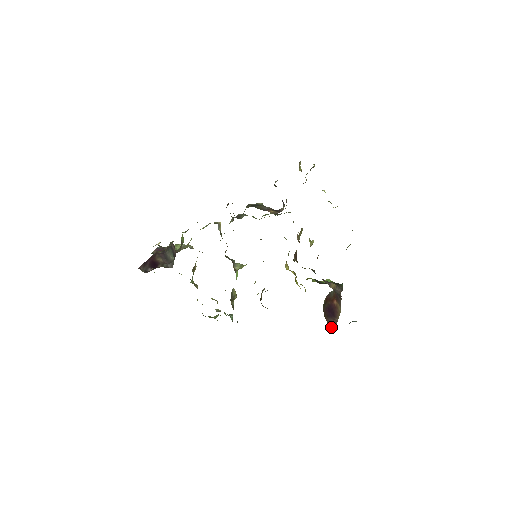
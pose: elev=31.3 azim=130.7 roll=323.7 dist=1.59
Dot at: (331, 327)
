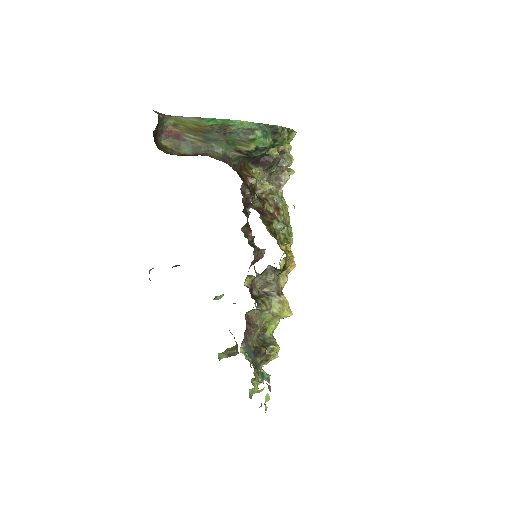
Dot at: occluded
